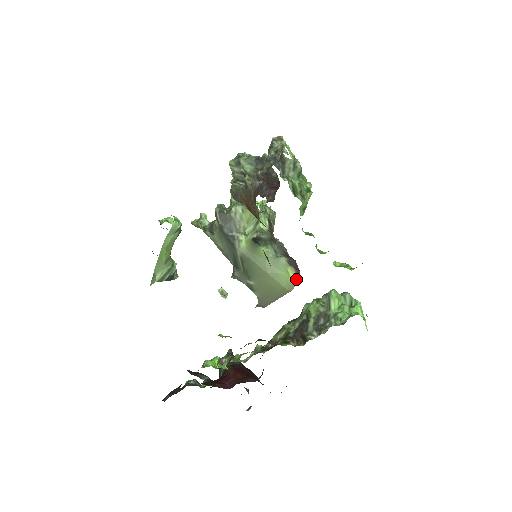
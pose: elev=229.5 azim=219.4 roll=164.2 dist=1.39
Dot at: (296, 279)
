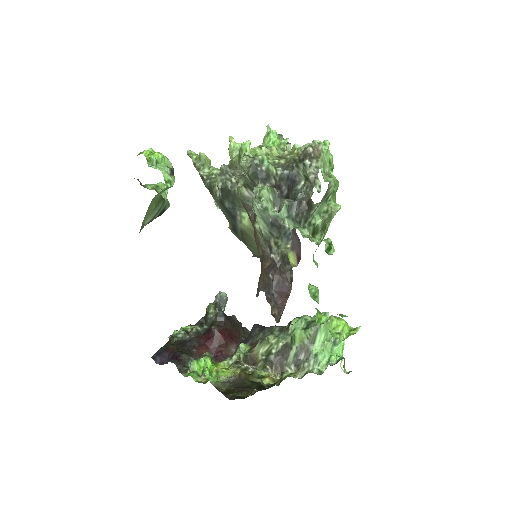
Dot at: (295, 264)
